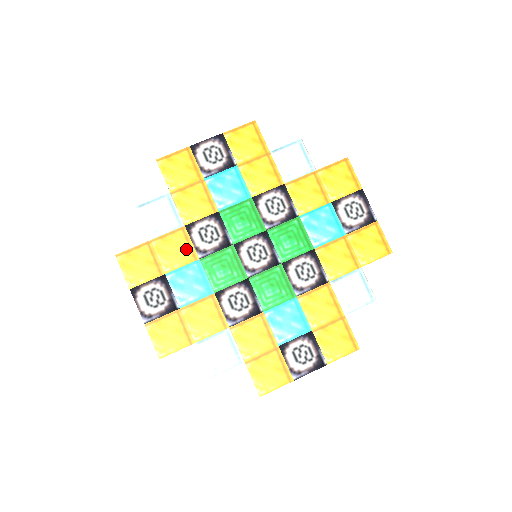
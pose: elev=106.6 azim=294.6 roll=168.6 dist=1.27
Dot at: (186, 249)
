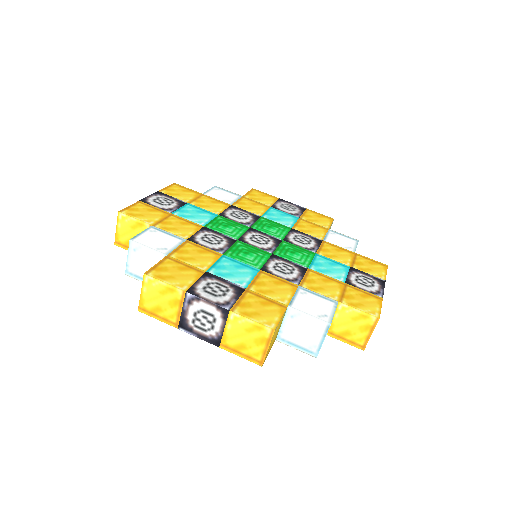
Dot at: (205, 252)
